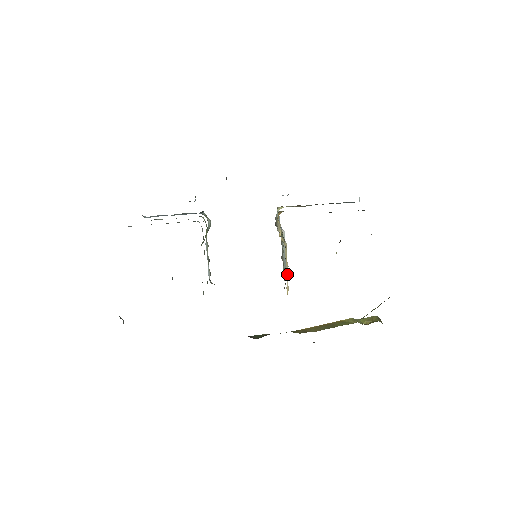
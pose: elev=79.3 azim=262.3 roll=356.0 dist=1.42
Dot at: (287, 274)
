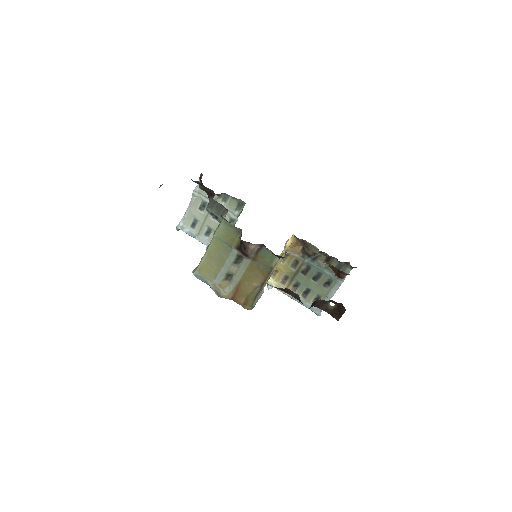
Dot at: (279, 263)
